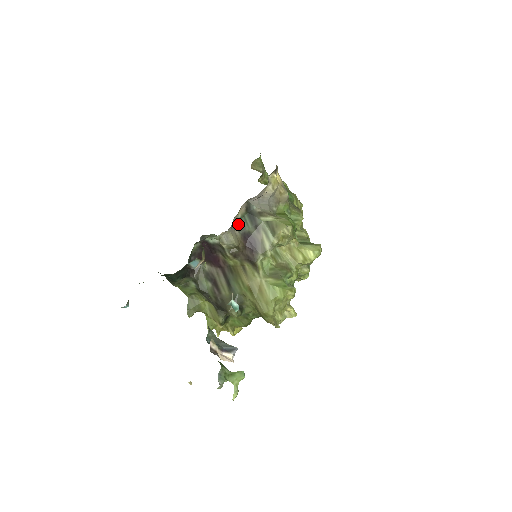
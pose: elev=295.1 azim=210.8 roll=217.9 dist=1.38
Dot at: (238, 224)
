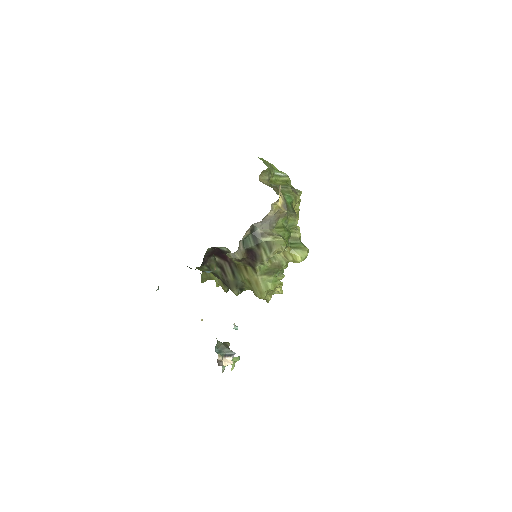
Dot at: (243, 242)
